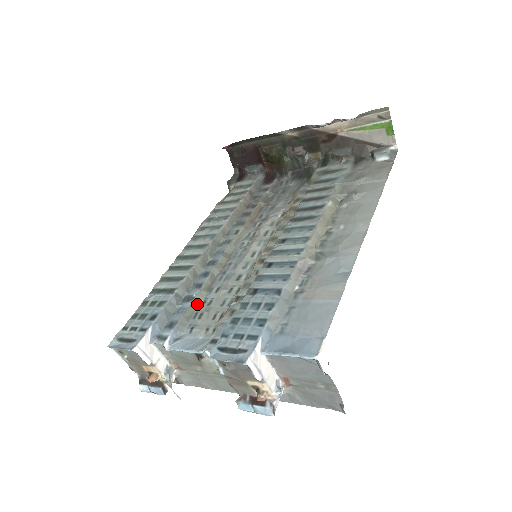
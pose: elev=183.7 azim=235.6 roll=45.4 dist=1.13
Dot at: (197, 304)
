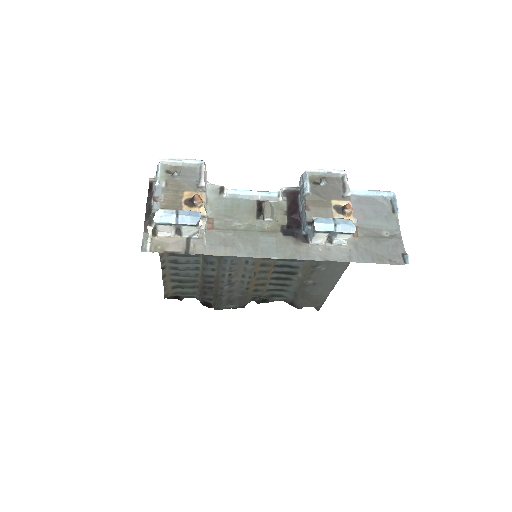
Dot at: occluded
